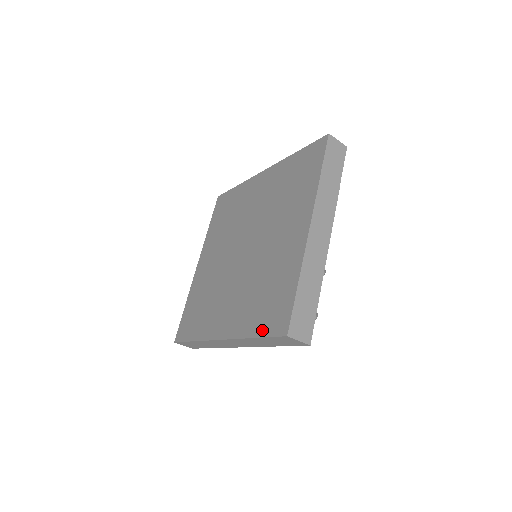
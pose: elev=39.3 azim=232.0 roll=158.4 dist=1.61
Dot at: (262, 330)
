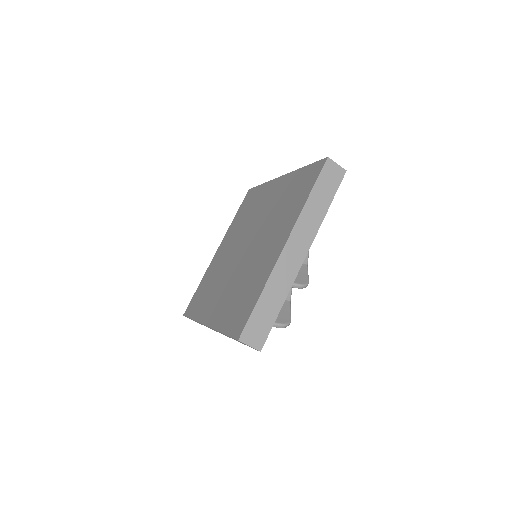
Dot at: (228, 328)
